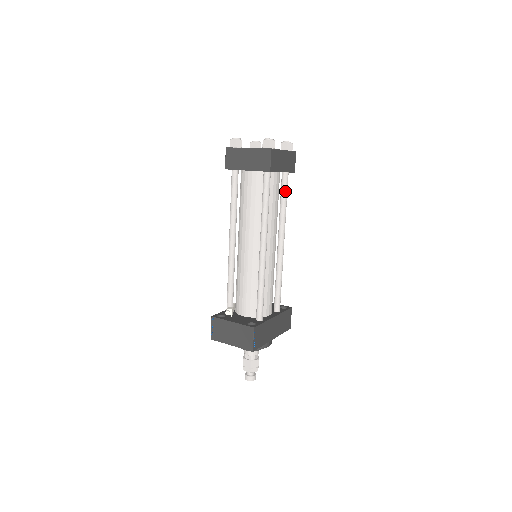
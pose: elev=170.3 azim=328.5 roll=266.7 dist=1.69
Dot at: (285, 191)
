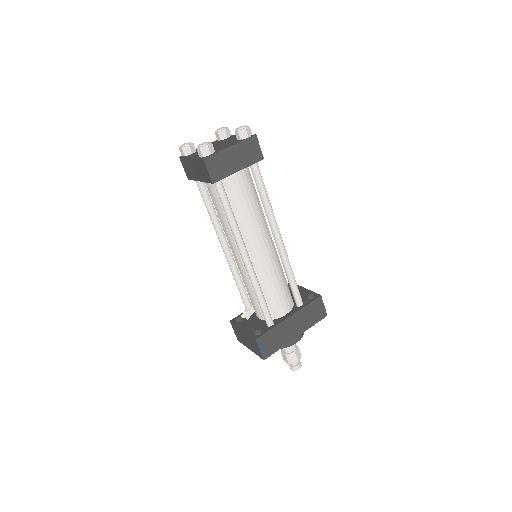
Dot at: (259, 184)
